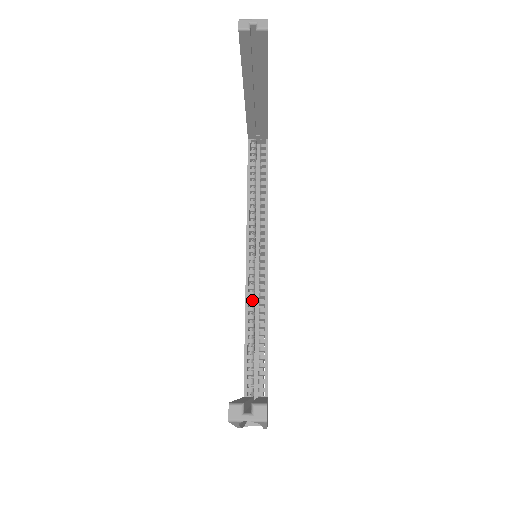
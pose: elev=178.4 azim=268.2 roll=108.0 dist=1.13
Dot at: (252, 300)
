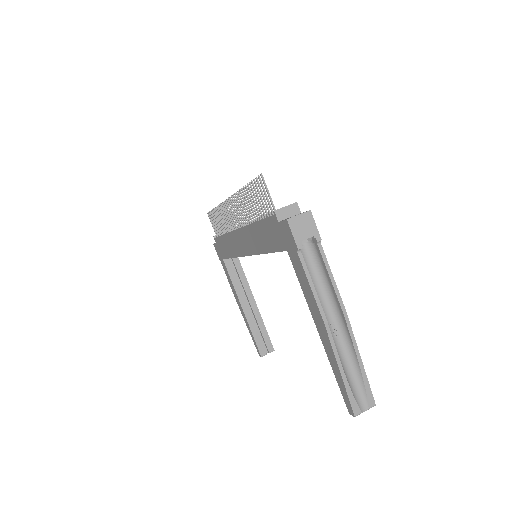
Dot at: occluded
